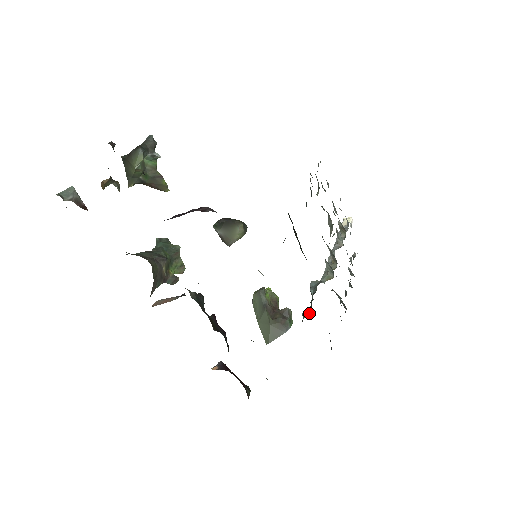
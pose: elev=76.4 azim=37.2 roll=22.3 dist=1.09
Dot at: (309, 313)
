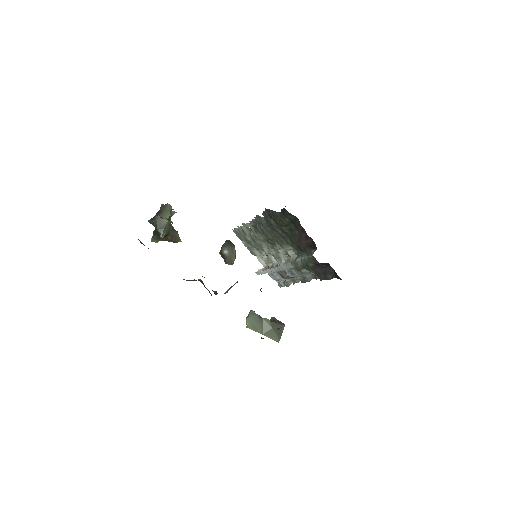
Dot at: (314, 251)
